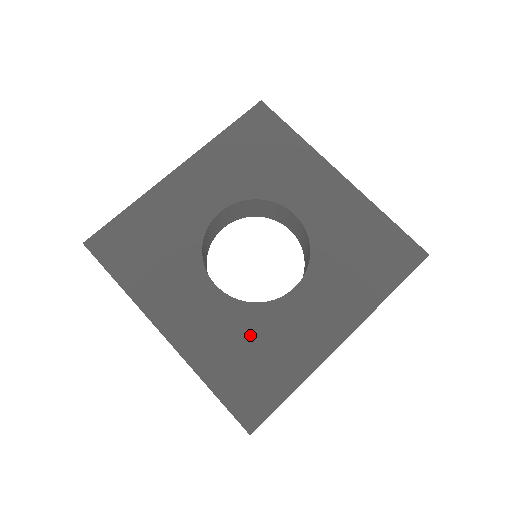
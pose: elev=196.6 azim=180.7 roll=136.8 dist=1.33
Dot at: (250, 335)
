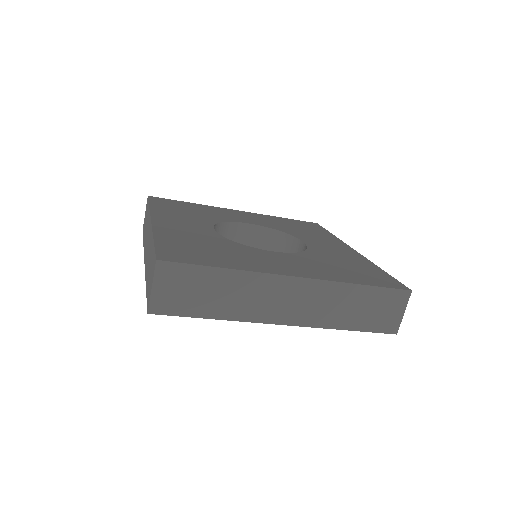
Dot at: (216, 245)
